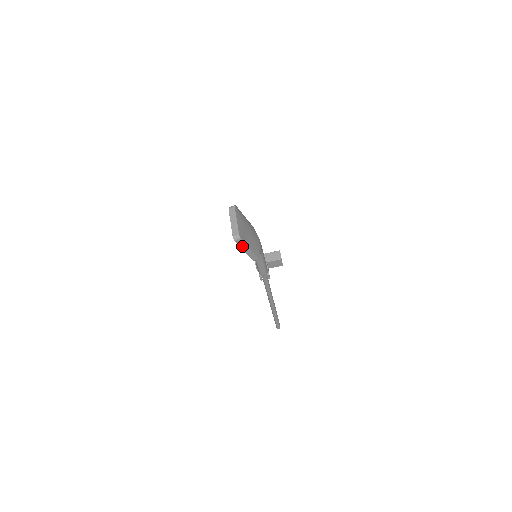
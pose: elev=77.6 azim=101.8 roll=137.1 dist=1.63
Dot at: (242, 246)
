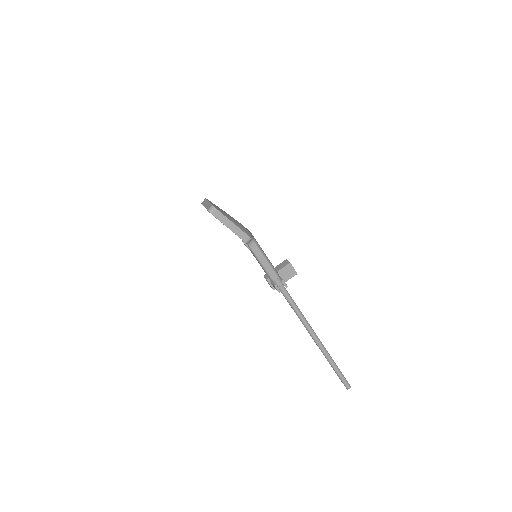
Dot at: (222, 220)
